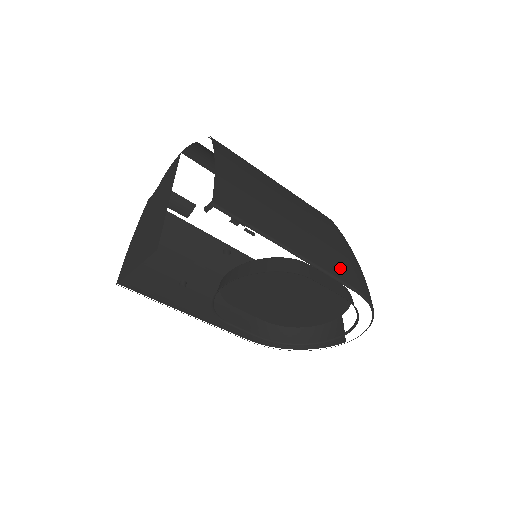
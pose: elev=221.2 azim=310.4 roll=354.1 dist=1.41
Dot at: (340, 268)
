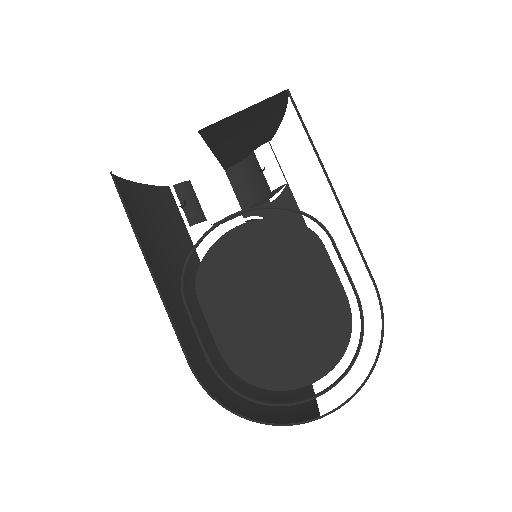
Dot at: occluded
